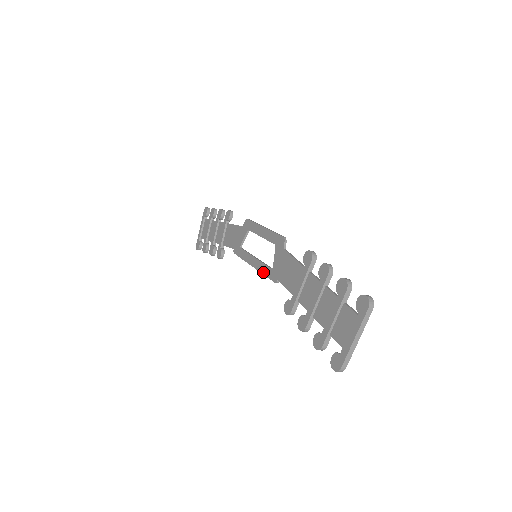
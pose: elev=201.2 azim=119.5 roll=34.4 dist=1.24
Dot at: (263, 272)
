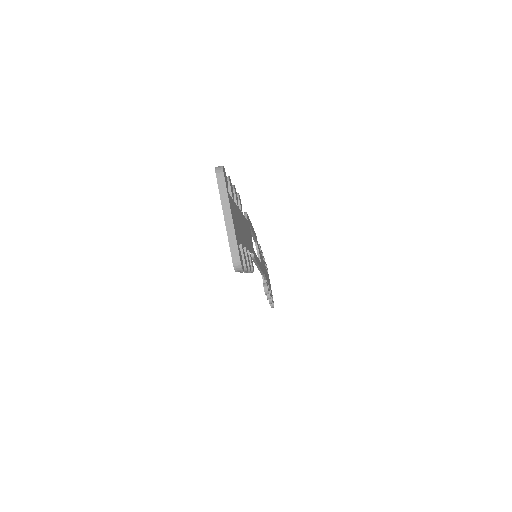
Dot at: occluded
